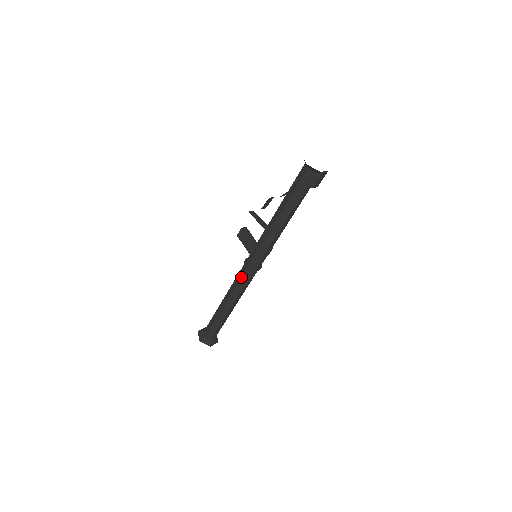
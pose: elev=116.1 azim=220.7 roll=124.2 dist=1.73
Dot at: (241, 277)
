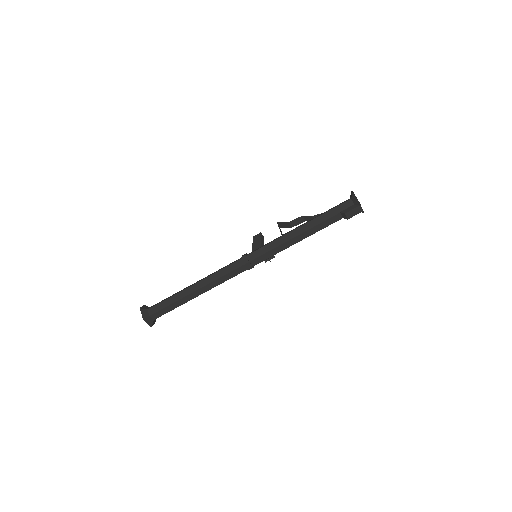
Dot at: (230, 264)
